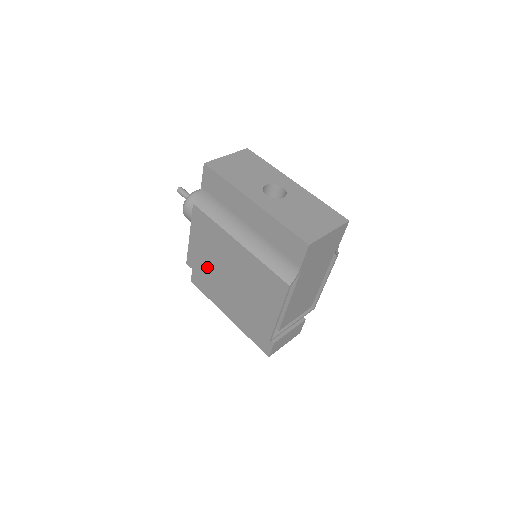
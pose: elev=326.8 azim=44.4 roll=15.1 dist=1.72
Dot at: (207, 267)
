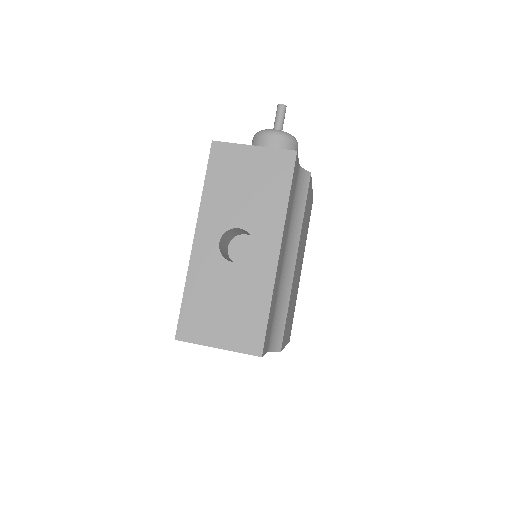
Dot at: occluded
